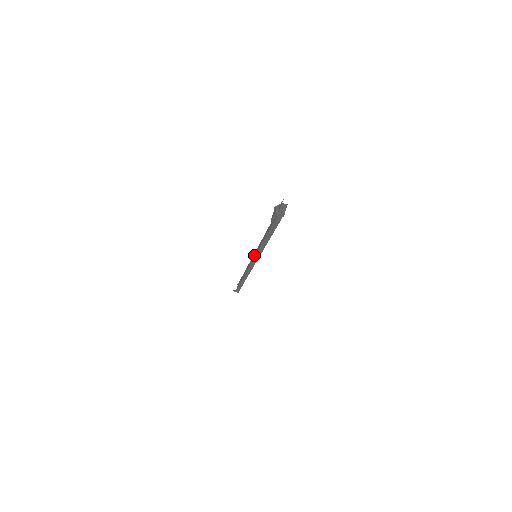
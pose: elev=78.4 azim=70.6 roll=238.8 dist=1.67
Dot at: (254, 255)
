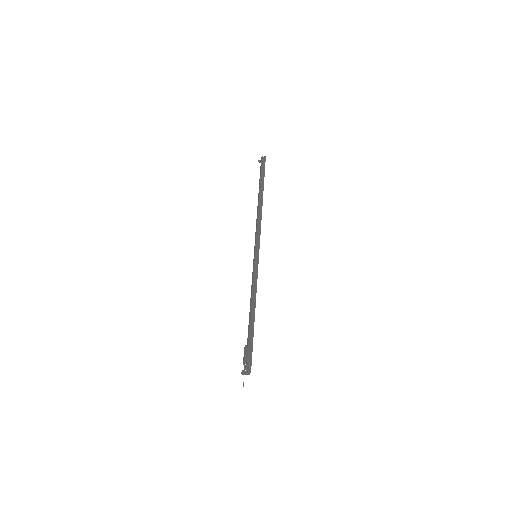
Dot at: occluded
